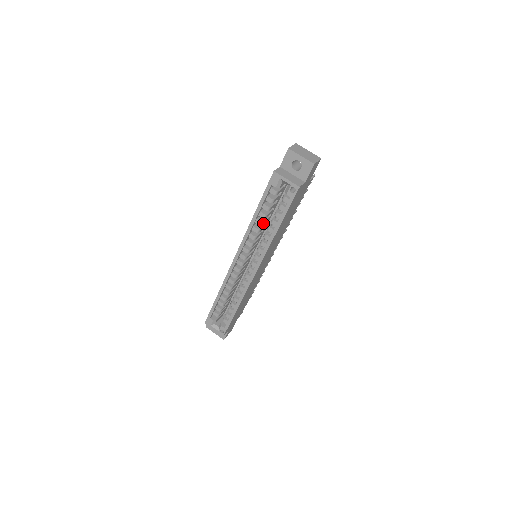
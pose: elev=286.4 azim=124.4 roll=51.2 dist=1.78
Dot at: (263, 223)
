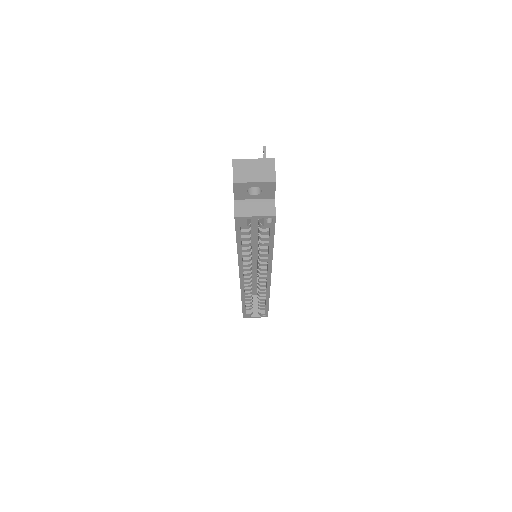
Dot at: (251, 247)
